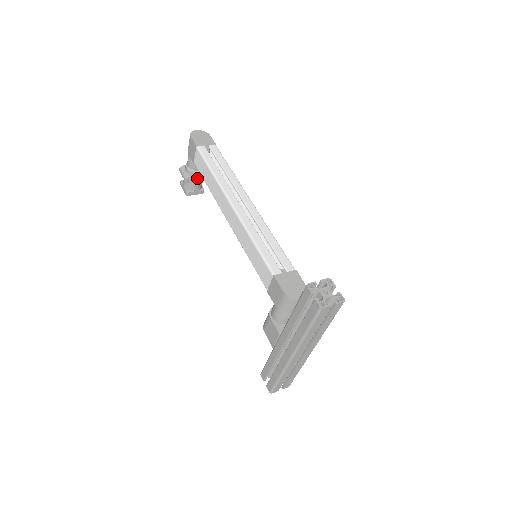
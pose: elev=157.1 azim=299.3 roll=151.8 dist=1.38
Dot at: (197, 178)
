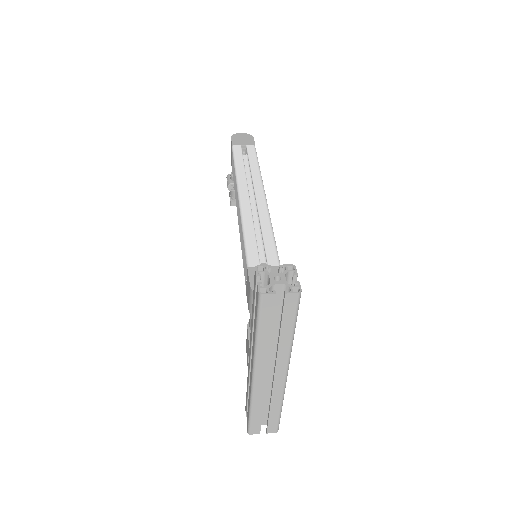
Dot at: occluded
